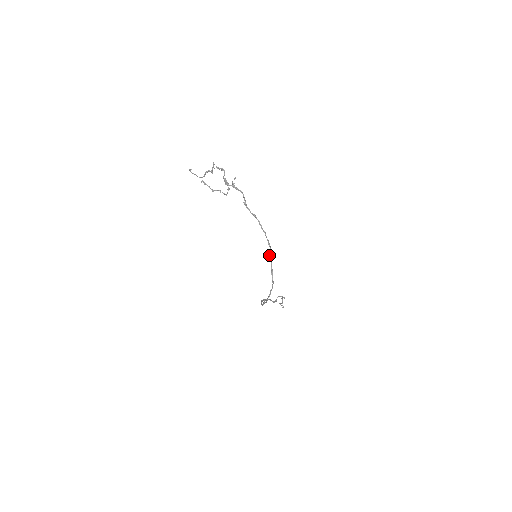
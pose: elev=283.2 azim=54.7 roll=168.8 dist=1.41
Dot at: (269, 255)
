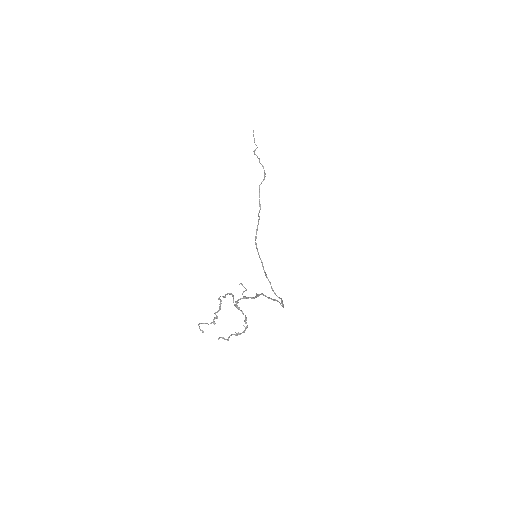
Dot at: occluded
